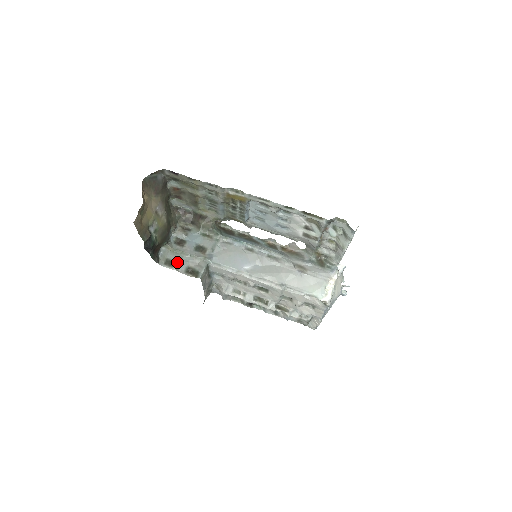
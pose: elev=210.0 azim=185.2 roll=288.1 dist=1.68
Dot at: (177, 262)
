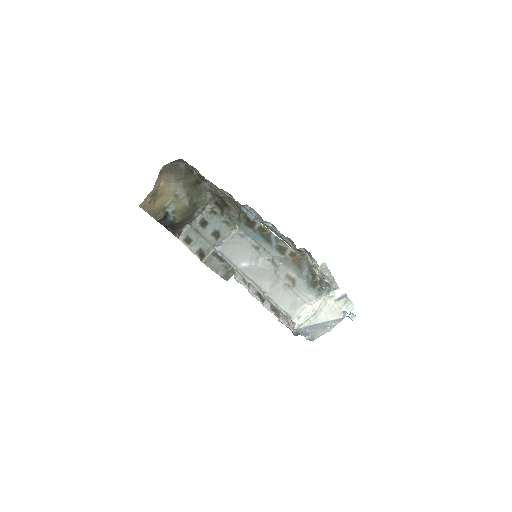
Dot at: (193, 241)
